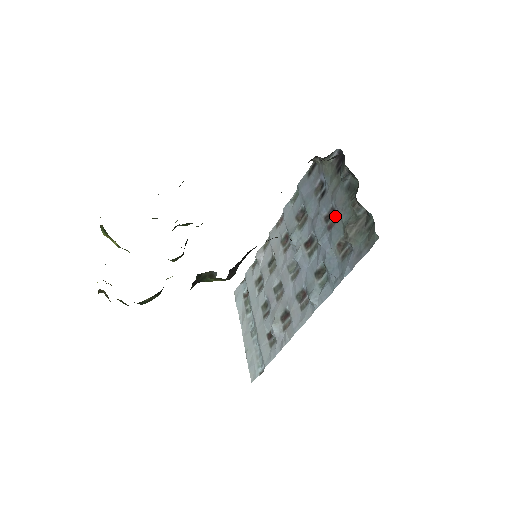
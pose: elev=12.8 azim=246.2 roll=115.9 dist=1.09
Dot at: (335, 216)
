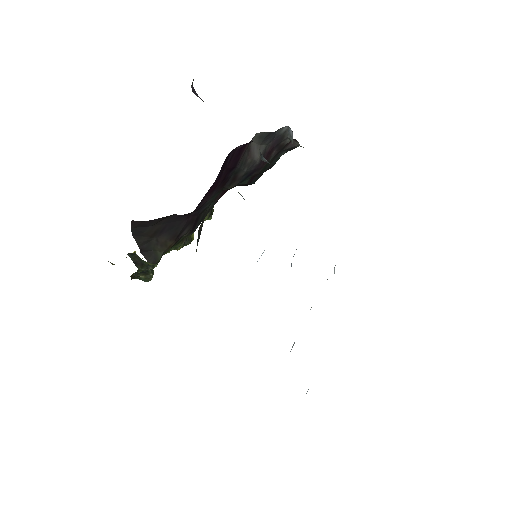
Dot at: occluded
